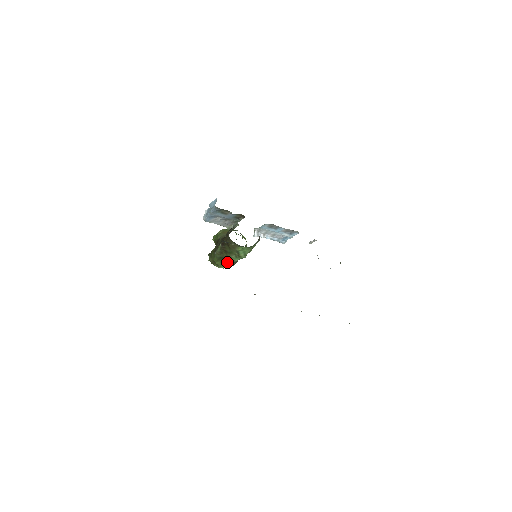
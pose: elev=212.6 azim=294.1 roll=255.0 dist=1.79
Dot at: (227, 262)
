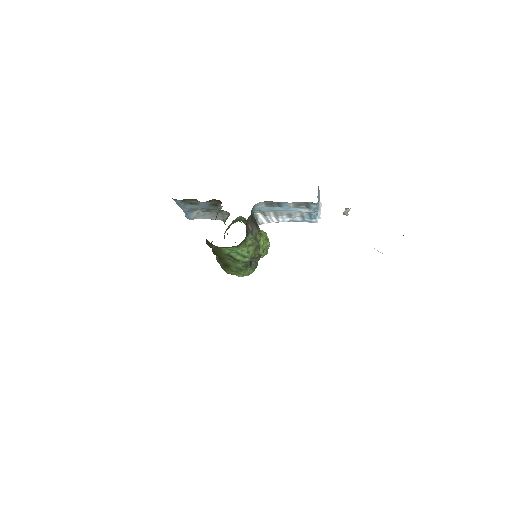
Dot at: (235, 269)
